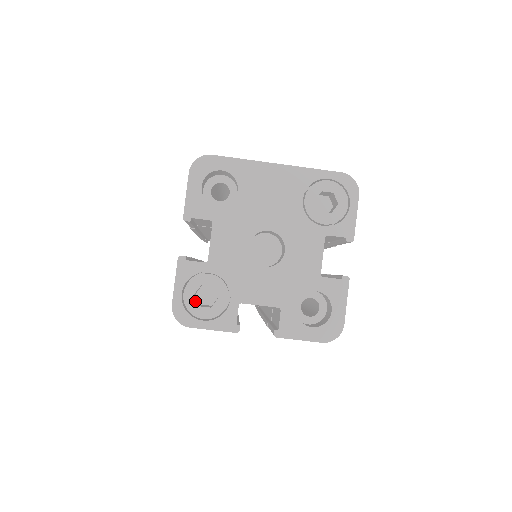
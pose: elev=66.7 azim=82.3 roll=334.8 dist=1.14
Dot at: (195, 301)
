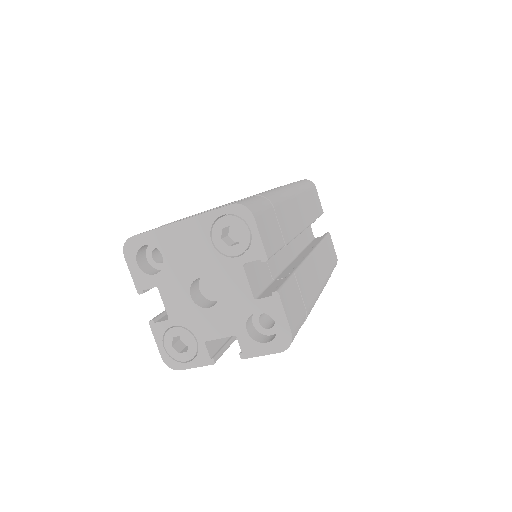
Dot at: (175, 350)
